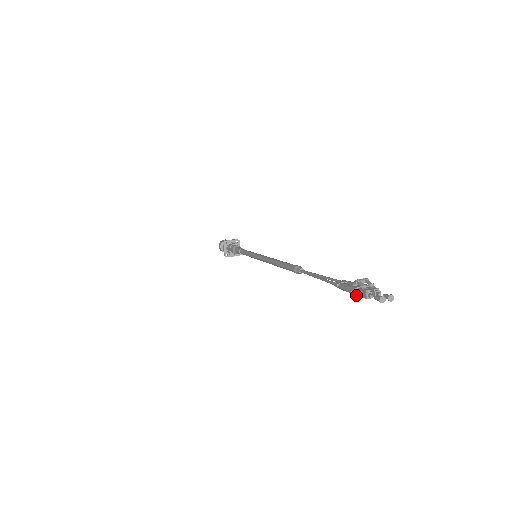
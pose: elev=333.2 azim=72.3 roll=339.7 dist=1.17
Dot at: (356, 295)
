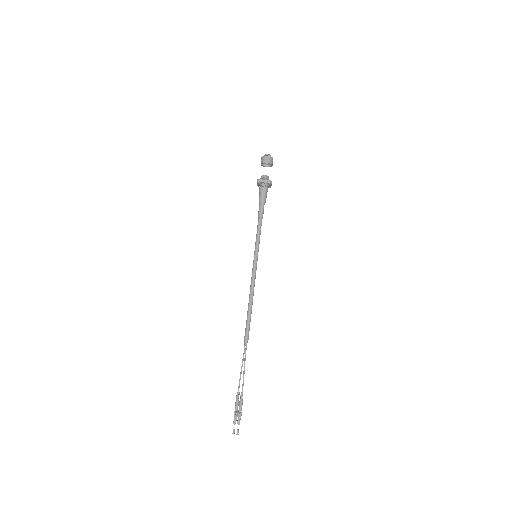
Dot at: (234, 415)
